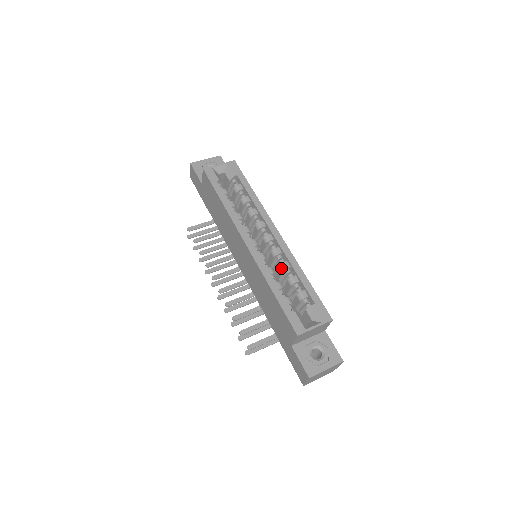
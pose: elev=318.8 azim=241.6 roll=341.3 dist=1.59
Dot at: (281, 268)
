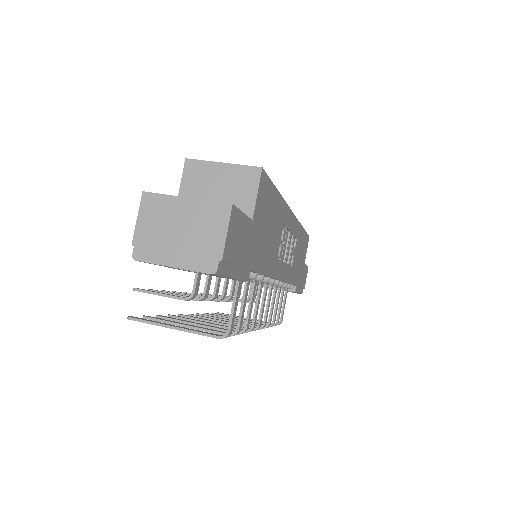
Dot at: occluded
